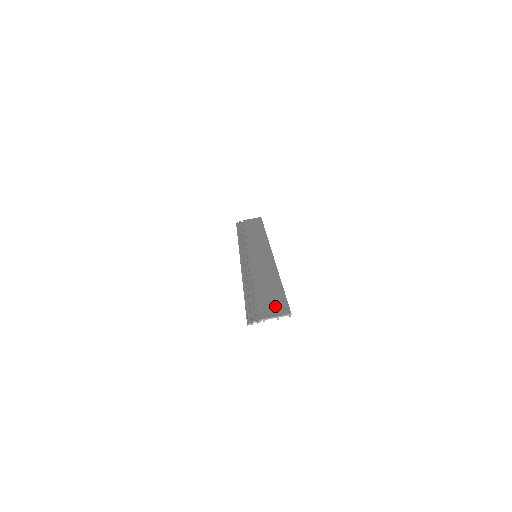
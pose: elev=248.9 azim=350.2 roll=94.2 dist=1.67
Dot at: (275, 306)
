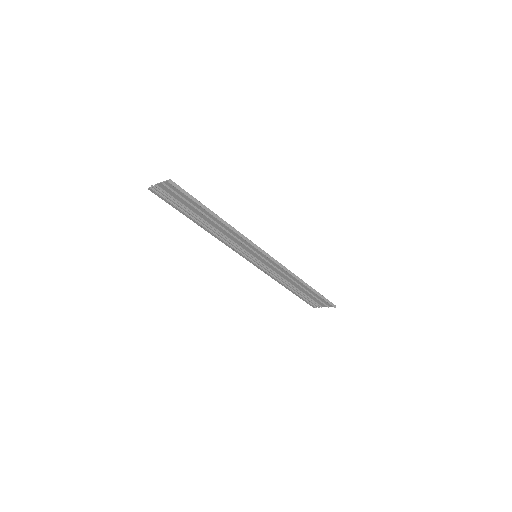
Dot at: (177, 191)
